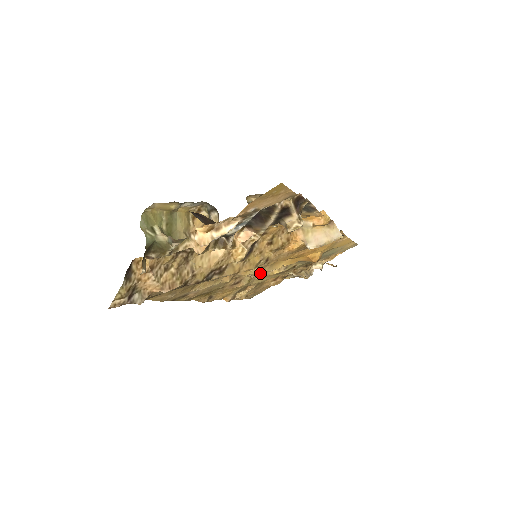
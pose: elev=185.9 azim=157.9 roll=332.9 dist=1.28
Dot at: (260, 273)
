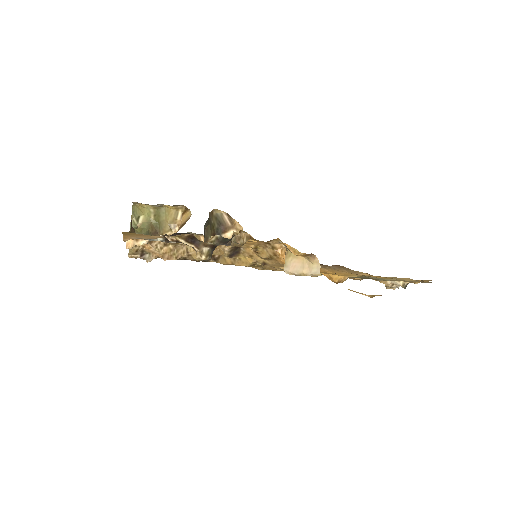
Dot at: (283, 269)
